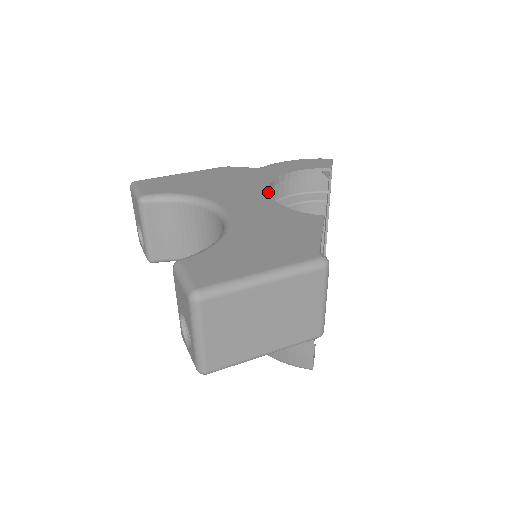
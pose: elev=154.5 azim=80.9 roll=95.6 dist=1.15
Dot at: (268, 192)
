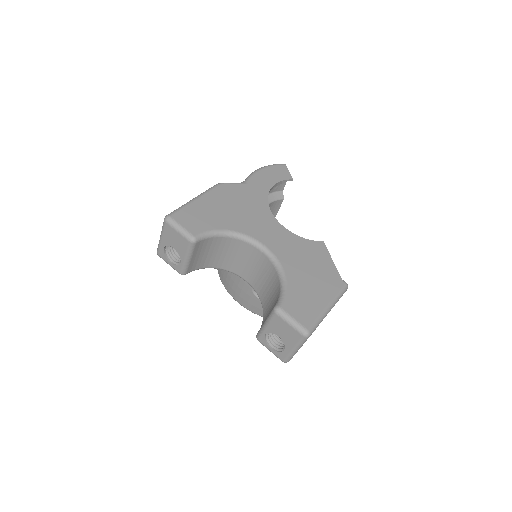
Dot at: occluded
